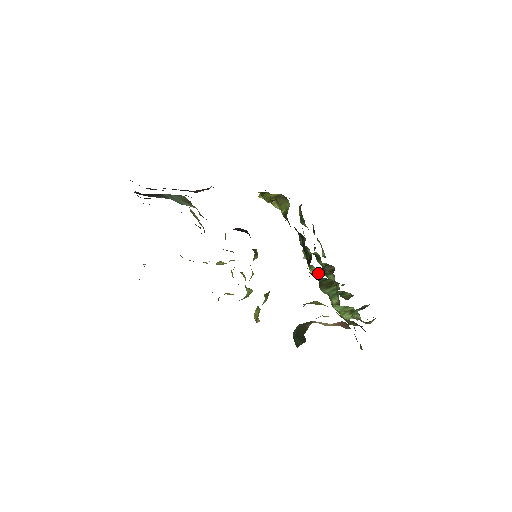
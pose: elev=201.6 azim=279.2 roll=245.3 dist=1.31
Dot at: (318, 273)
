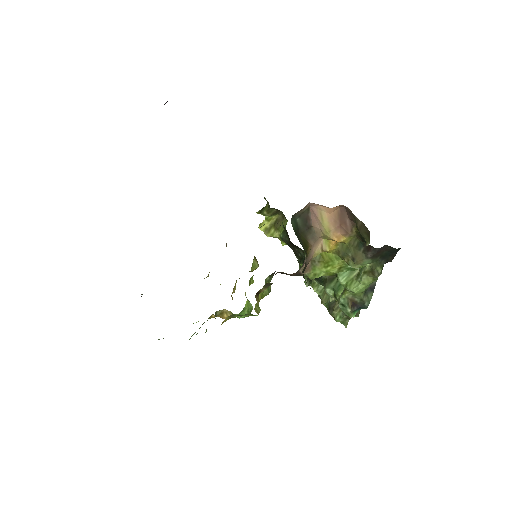
Dot at: (322, 287)
